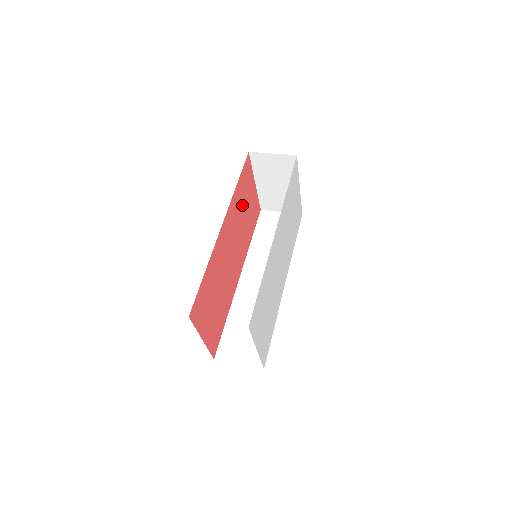
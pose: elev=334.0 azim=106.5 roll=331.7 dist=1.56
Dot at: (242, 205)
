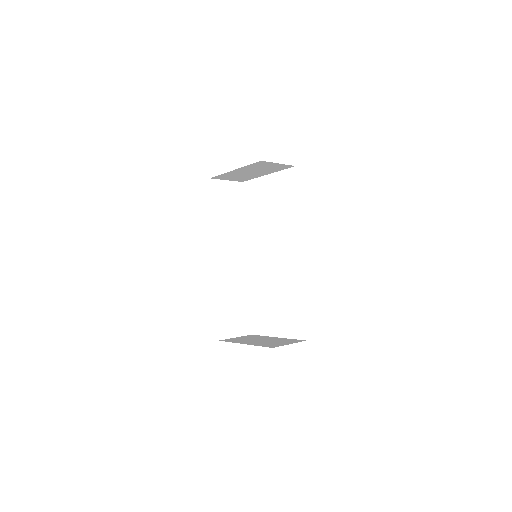
Dot at: occluded
